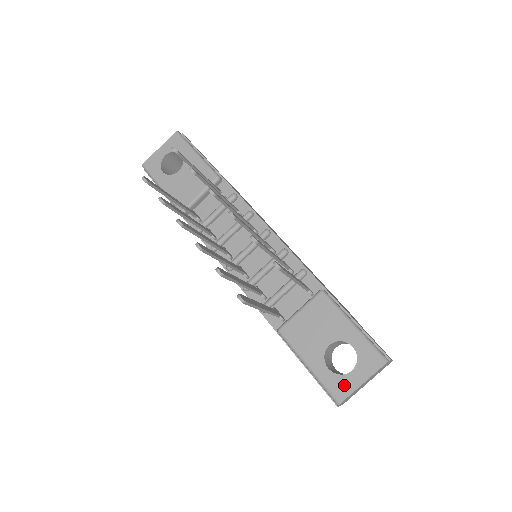
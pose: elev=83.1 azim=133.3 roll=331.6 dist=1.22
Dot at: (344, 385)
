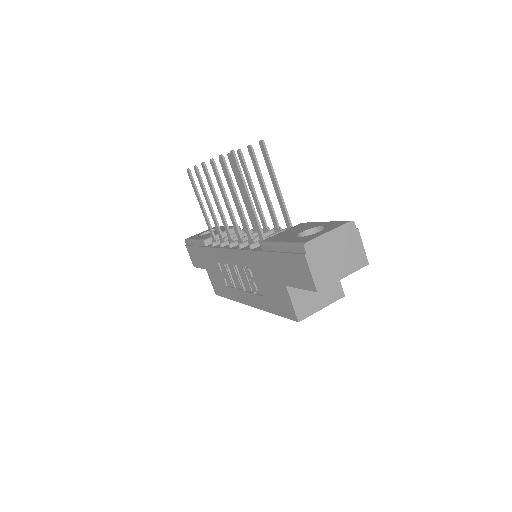
Dot at: (312, 236)
